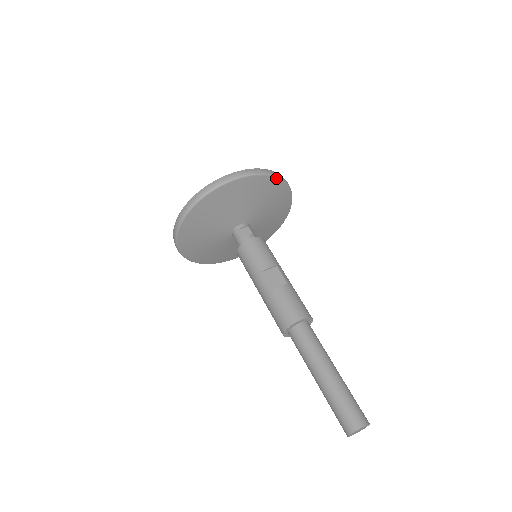
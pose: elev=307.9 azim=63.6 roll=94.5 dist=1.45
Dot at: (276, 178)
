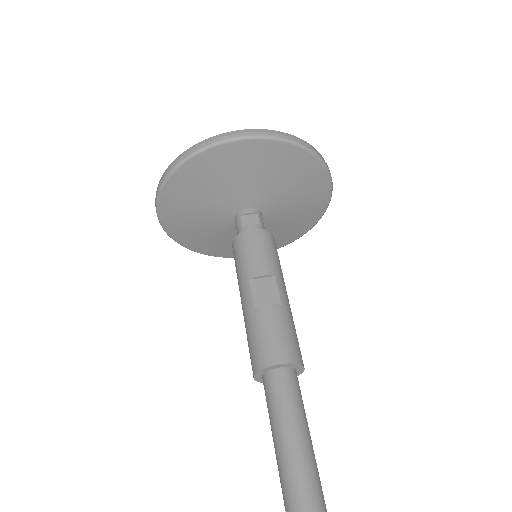
Dot at: (307, 152)
